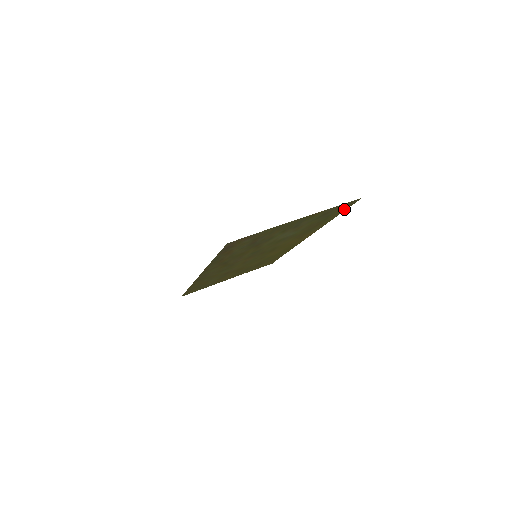
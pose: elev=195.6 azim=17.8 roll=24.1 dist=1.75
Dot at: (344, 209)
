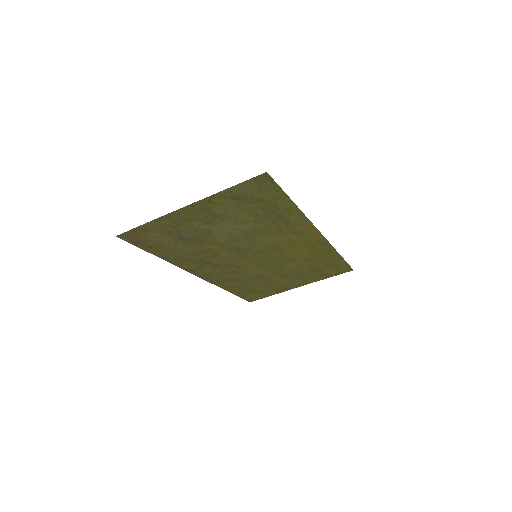
Dot at: (276, 190)
